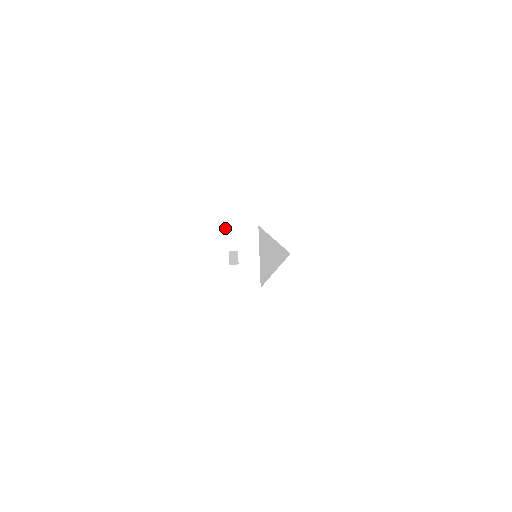
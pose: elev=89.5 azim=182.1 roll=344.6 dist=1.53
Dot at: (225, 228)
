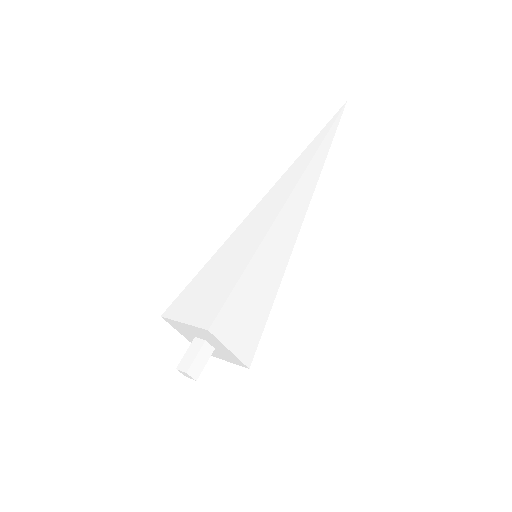
Dot at: (178, 322)
